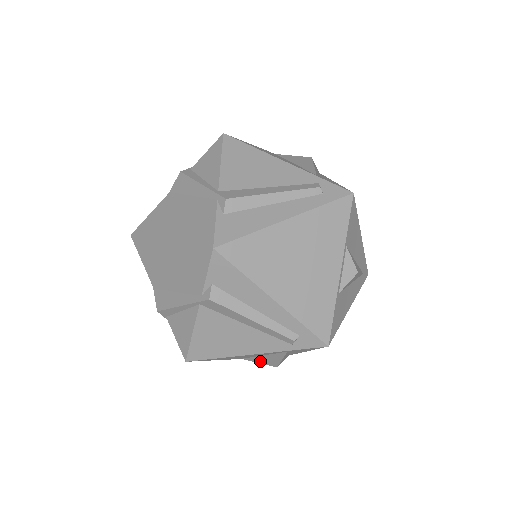
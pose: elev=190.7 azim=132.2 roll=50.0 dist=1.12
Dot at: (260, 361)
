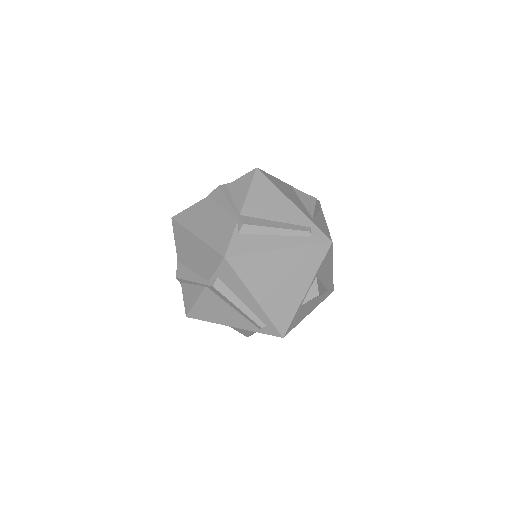
Dot at: (237, 330)
